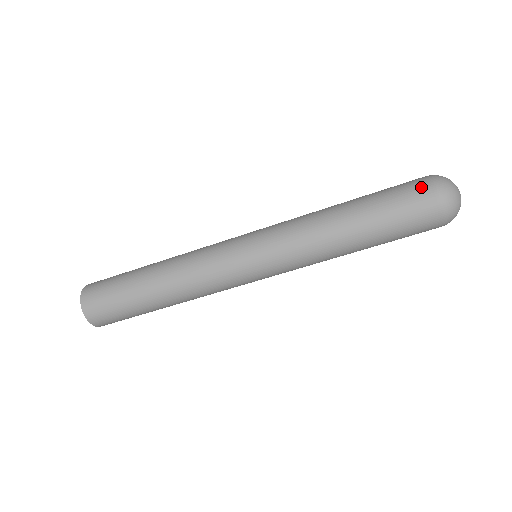
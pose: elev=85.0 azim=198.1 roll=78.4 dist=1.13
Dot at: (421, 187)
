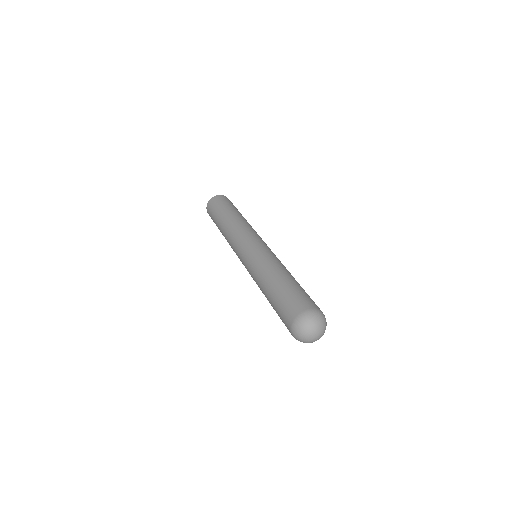
Dot at: (302, 306)
